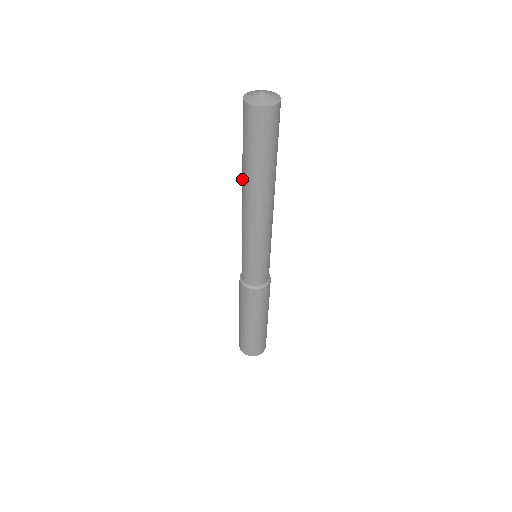
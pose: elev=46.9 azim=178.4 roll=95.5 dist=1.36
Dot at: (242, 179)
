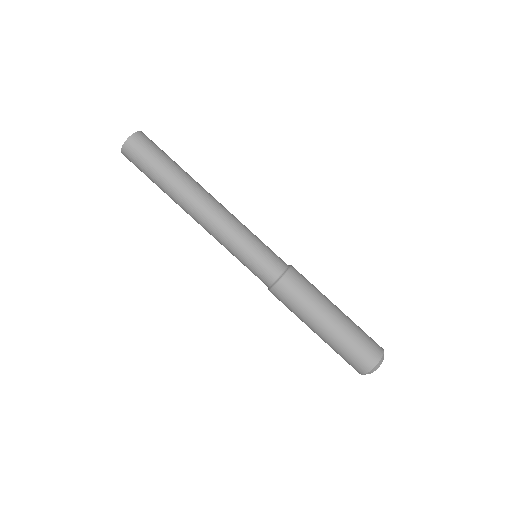
Dot at: occluded
